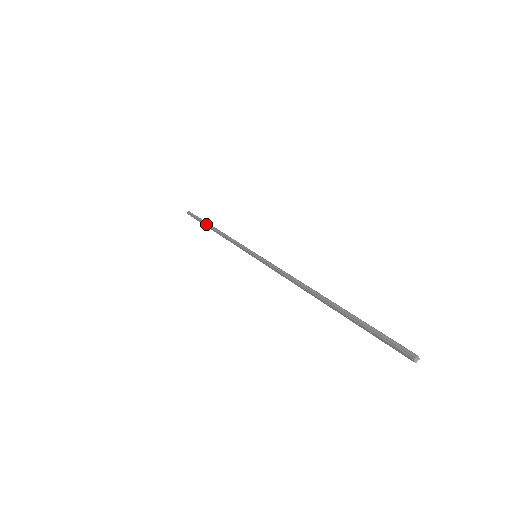
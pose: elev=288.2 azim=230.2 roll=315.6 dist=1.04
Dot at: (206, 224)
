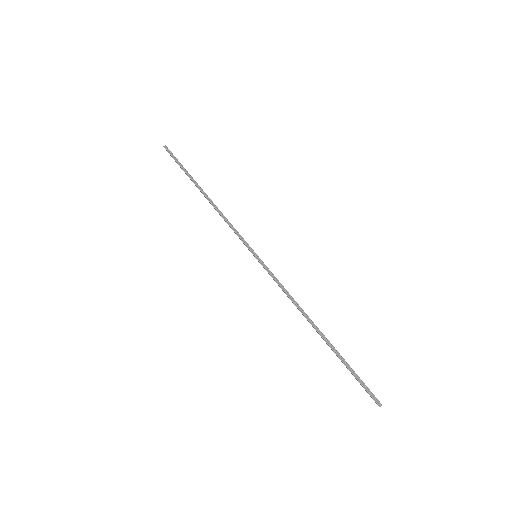
Dot at: (194, 183)
